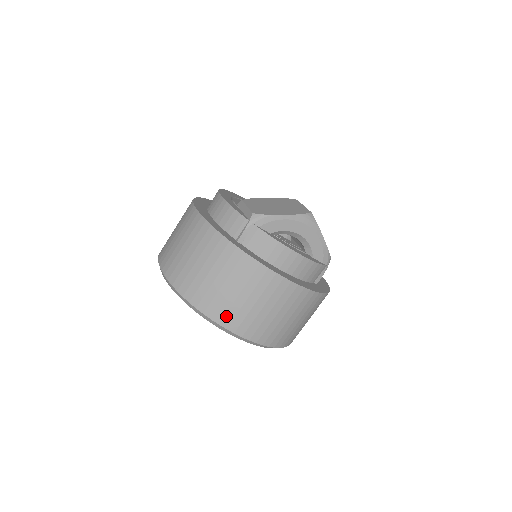
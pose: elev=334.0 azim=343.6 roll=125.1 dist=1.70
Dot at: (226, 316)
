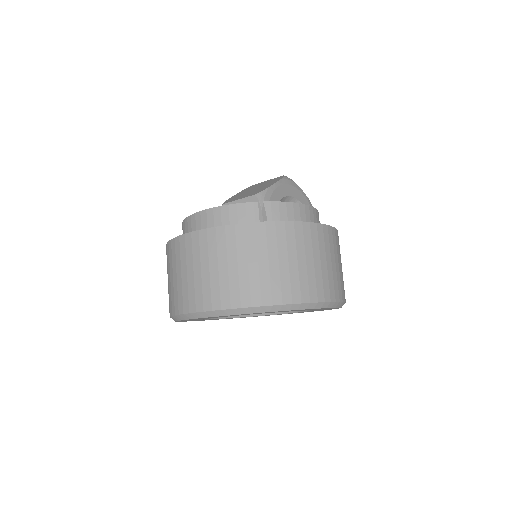
Dot at: (310, 290)
